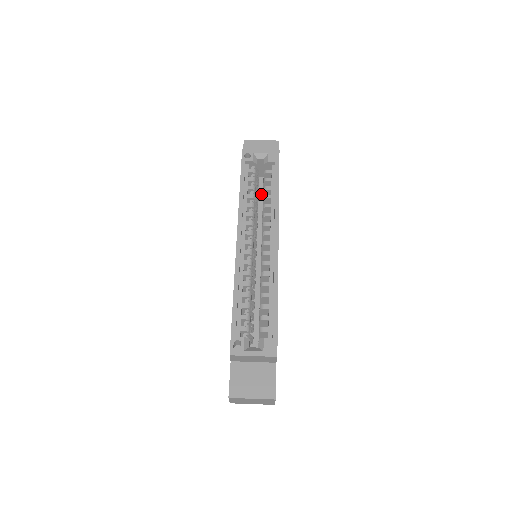
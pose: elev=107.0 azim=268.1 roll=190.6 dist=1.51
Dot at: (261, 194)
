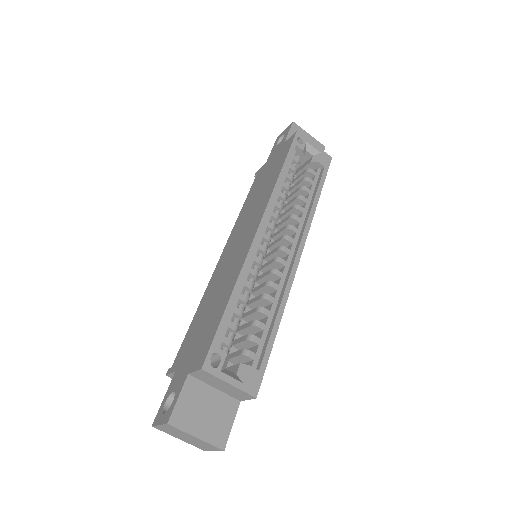
Dot at: occluded
